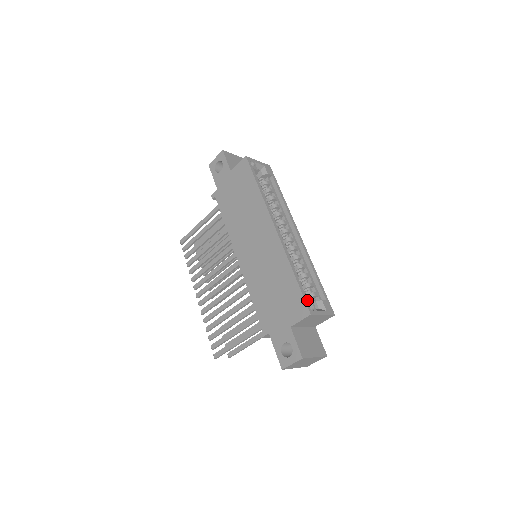
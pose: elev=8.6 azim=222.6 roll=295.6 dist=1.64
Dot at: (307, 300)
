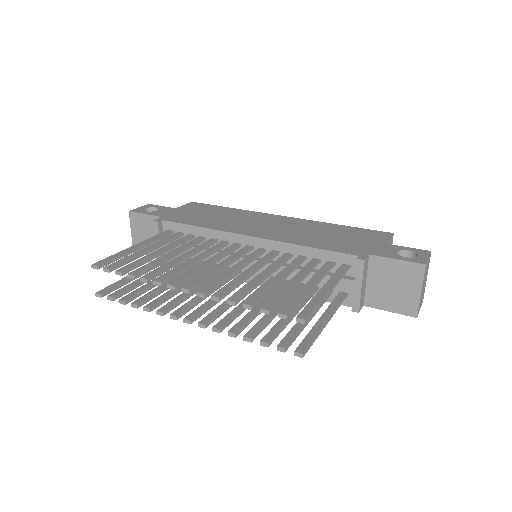
Dot at: occluded
